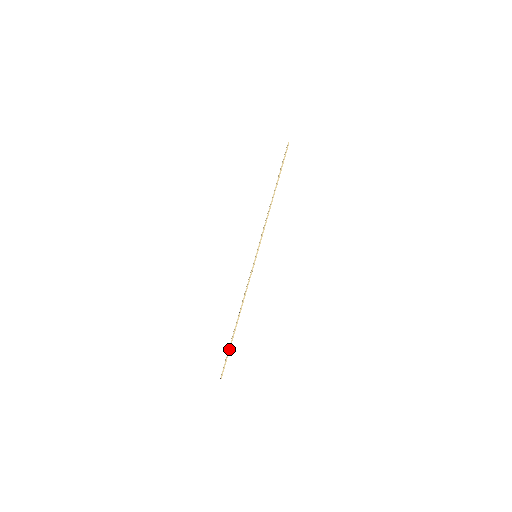
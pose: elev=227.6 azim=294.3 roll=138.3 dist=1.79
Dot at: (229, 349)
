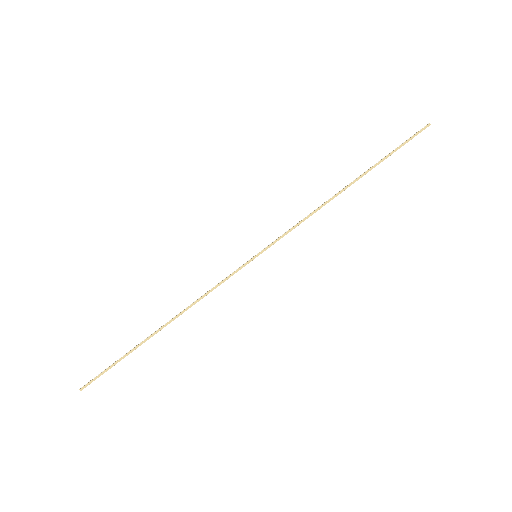
Dot at: (121, 358)
